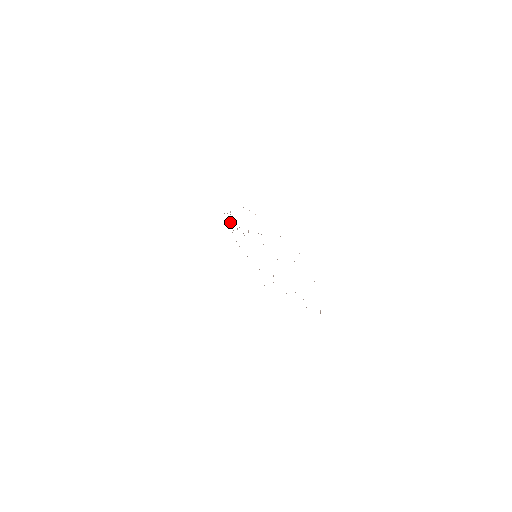
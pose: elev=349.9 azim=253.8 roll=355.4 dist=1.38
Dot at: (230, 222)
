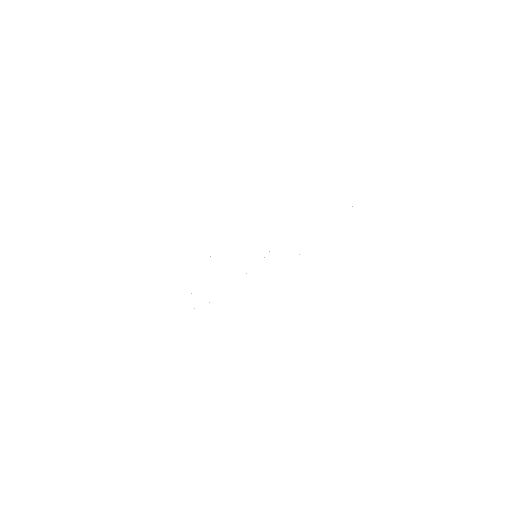
Dot at: occluded
